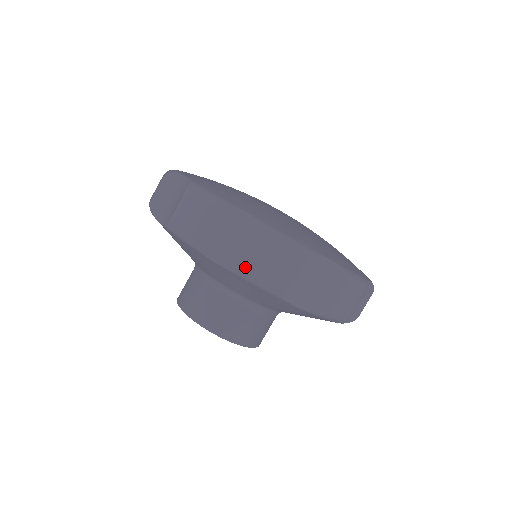
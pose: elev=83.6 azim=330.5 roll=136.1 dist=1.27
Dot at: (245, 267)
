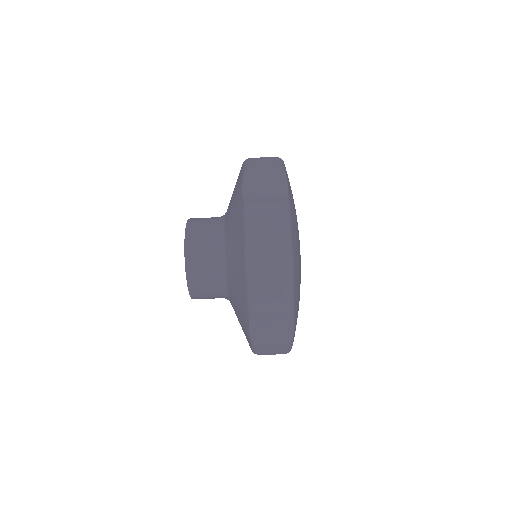
Dot at: (256, 284)
